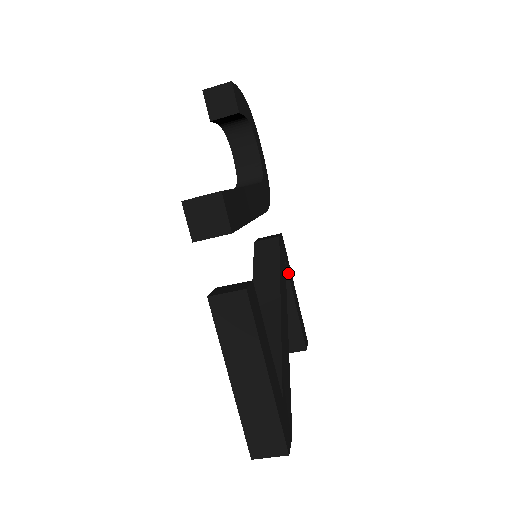
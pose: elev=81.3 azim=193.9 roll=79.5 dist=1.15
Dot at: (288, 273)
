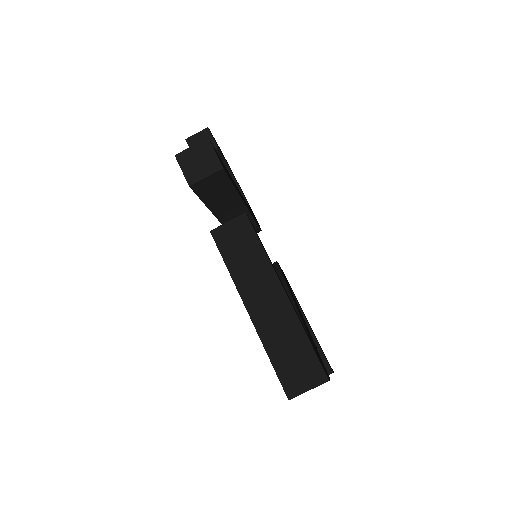
Dot at: (294, 295)
